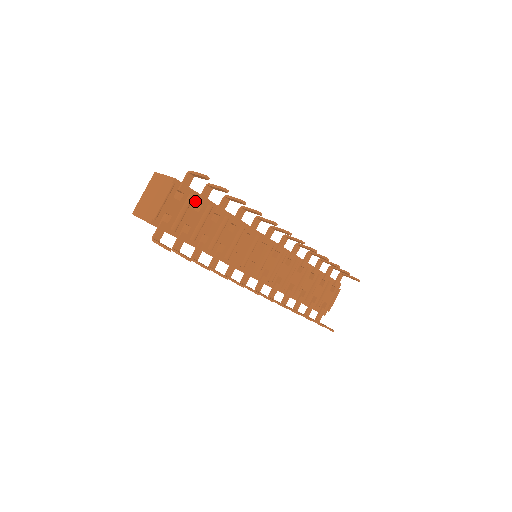
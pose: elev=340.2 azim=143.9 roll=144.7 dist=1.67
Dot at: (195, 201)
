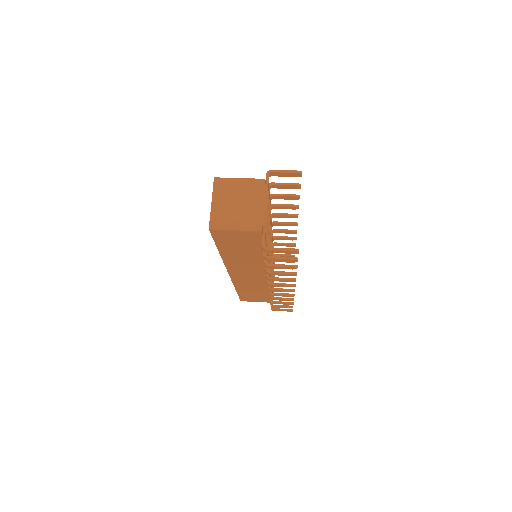
Dot at: occluded
